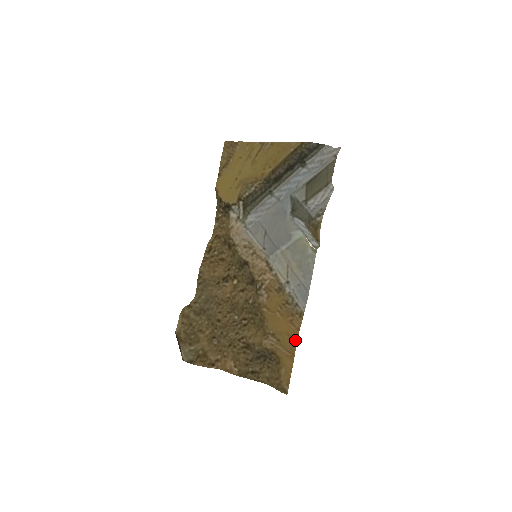
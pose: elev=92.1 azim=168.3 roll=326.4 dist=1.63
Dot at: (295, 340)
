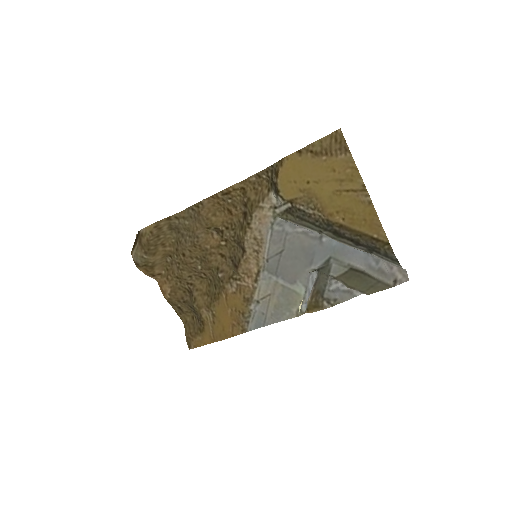
Dot at: (224, 337)
